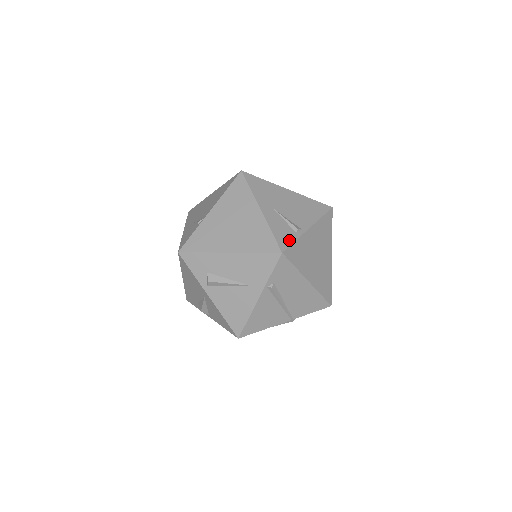
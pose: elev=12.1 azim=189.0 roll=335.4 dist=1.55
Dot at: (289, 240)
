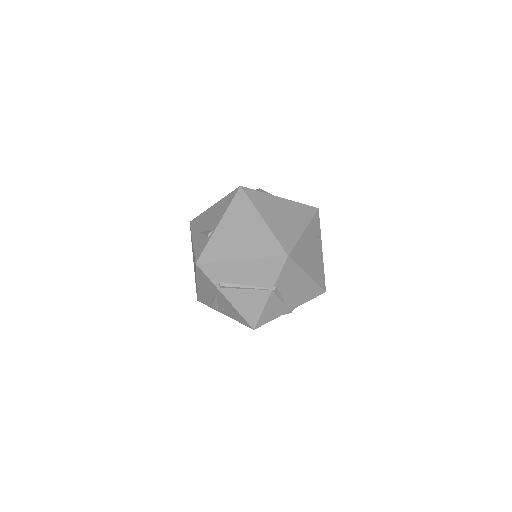
Dot at: (202, 249)
